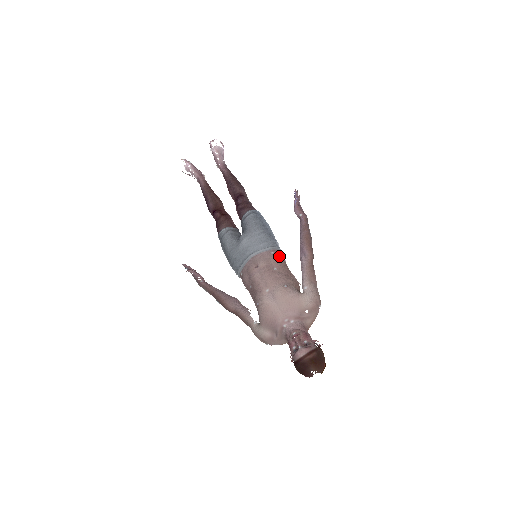
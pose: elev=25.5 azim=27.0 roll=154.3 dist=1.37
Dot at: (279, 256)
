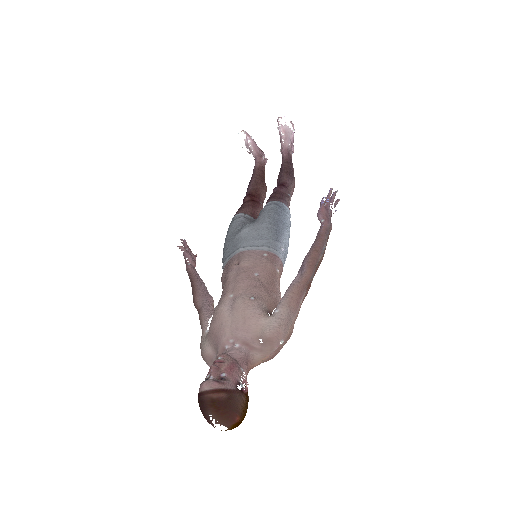
Dot at: (271, 262)
